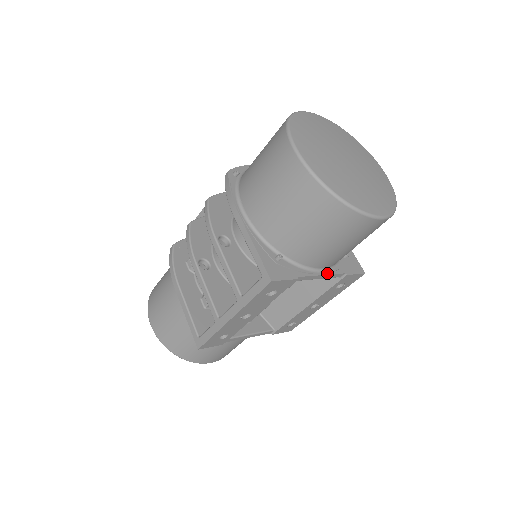
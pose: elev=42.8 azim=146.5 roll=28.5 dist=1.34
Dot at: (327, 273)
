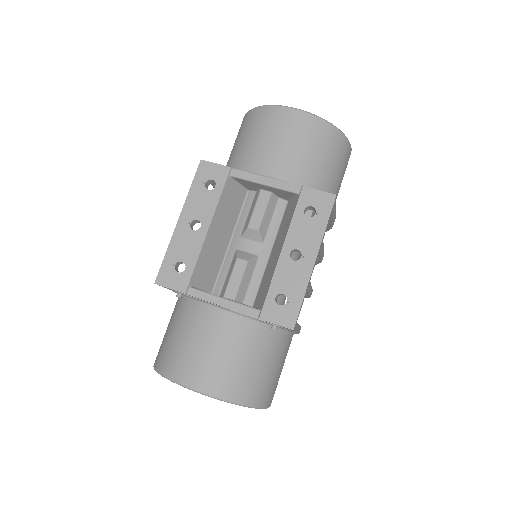
Dot at: (274, 180)
